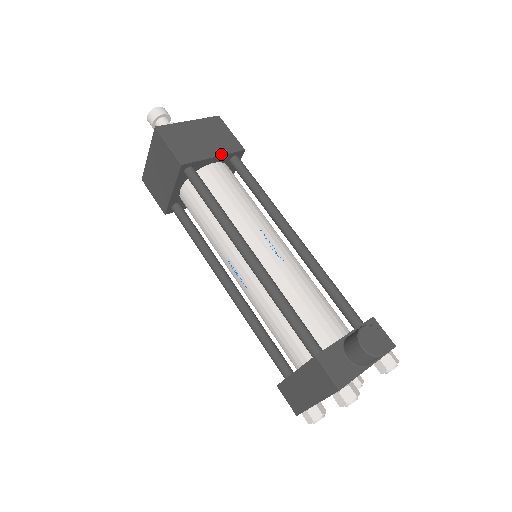
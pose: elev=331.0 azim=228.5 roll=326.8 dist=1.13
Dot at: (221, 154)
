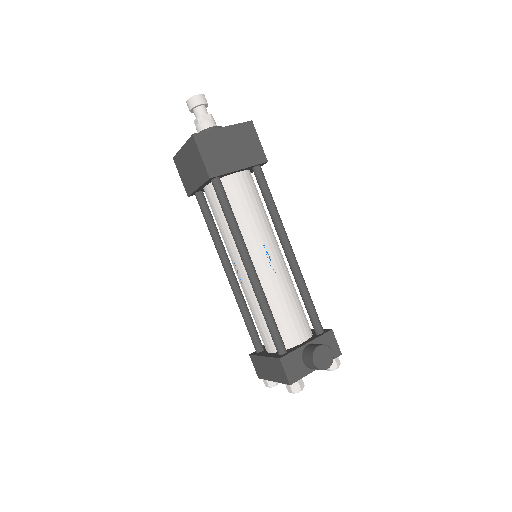
Dot at: (246, 166)
